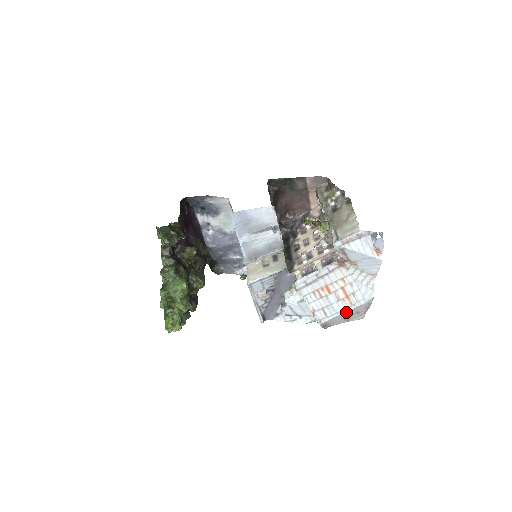
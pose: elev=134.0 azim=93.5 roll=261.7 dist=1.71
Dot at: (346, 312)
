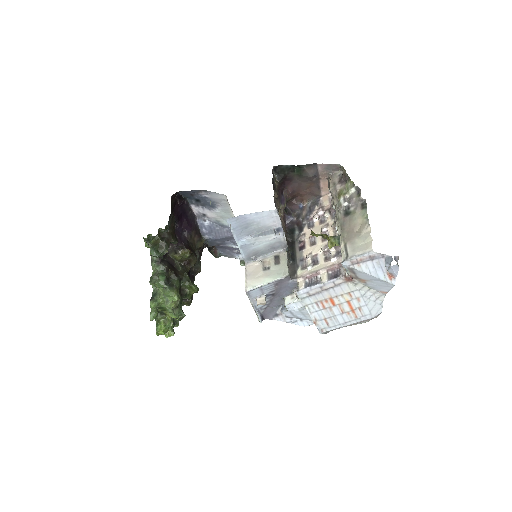
Dot at: (350, 324)
